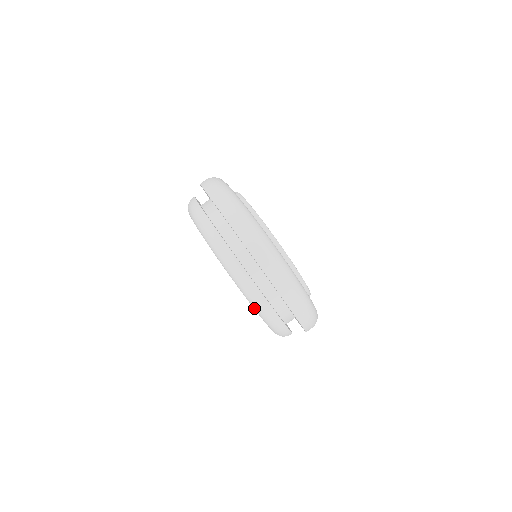
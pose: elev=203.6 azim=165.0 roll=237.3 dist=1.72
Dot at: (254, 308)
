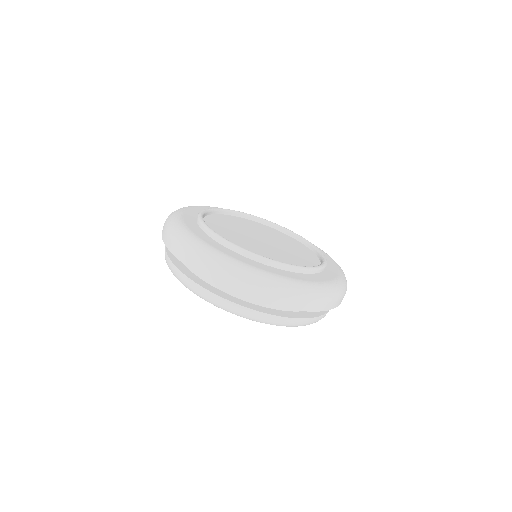
Dot at: occluded
